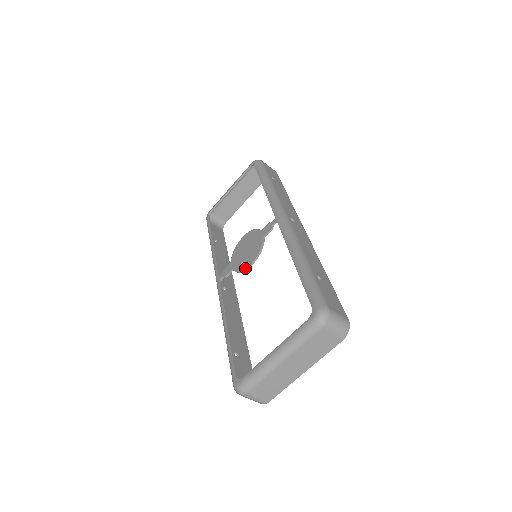
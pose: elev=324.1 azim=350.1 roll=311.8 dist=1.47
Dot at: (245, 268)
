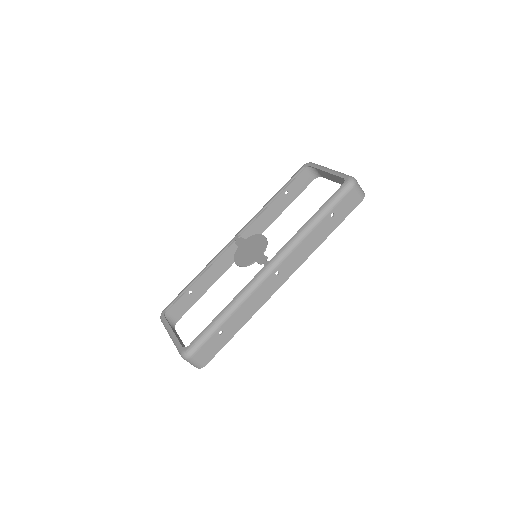
Dot at: (234, 261)
